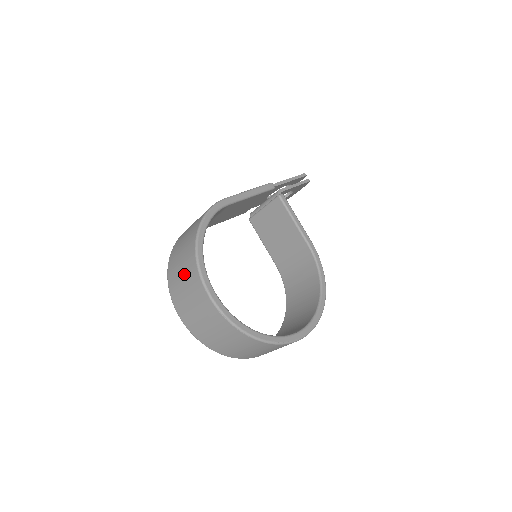
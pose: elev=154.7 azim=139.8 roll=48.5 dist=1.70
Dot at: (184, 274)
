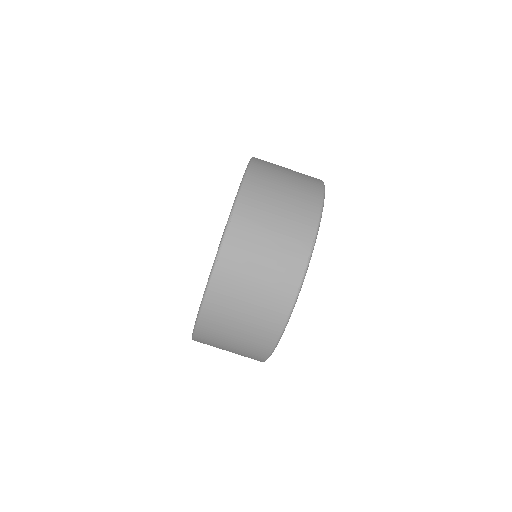
Dot at: (294, 181)
